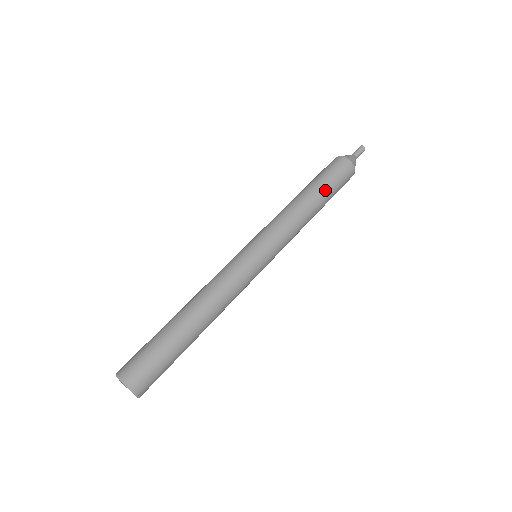
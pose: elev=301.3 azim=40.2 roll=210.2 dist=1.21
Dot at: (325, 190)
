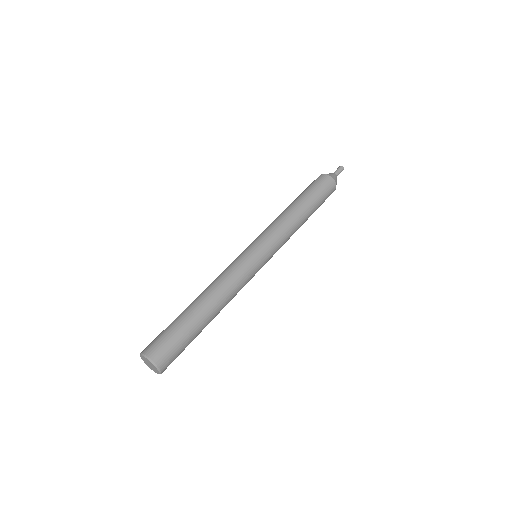
Dot at: (305, 196)
